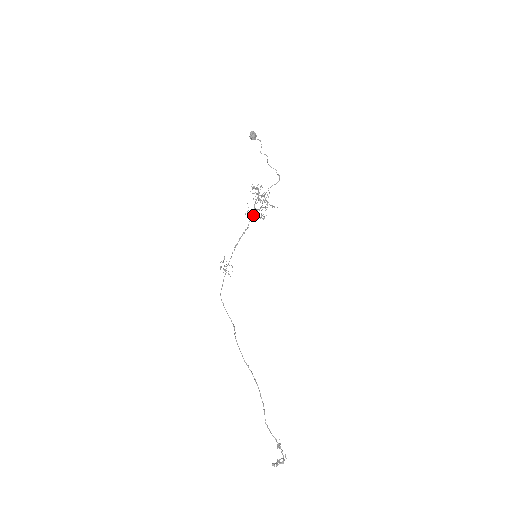
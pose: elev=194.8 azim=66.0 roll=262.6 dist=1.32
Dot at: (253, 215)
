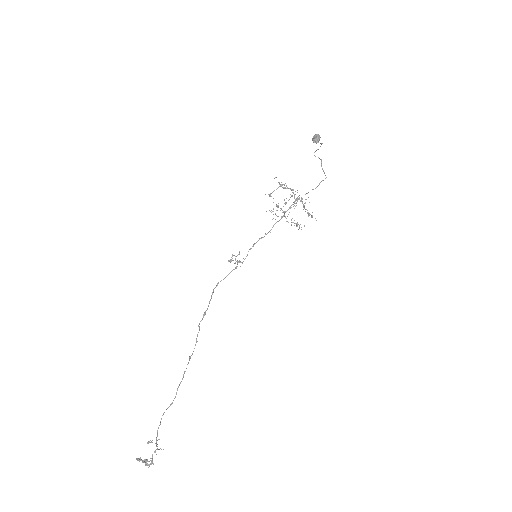
Dot at: (281, 218)
